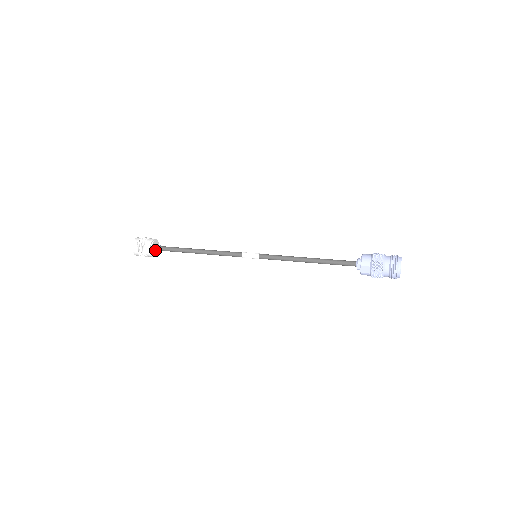
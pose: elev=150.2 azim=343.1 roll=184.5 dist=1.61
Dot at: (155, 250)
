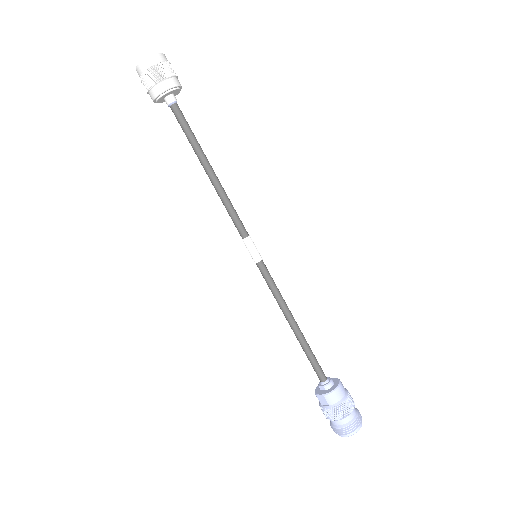
Dot at: (165, 99)
